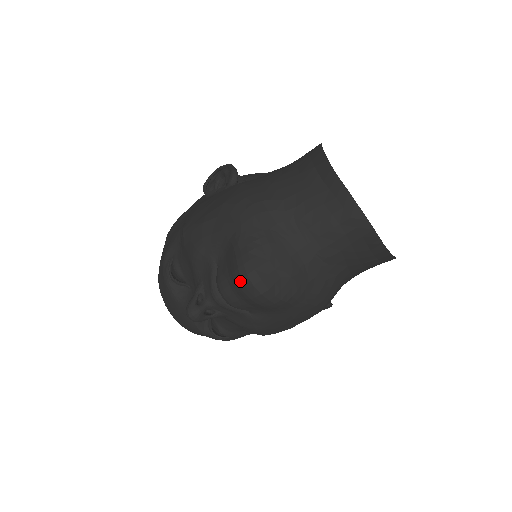
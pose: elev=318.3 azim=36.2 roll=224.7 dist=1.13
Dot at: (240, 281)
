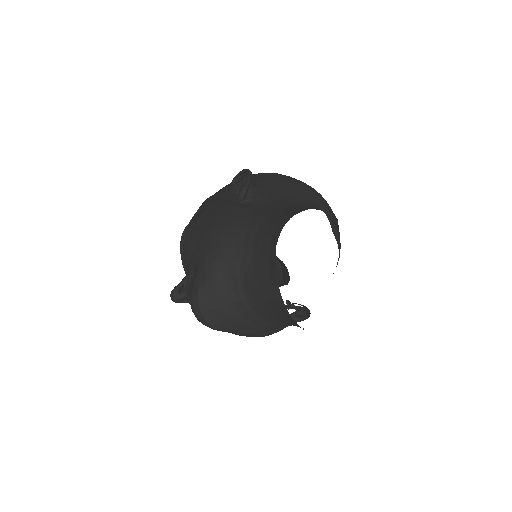
Dot at: occluded
